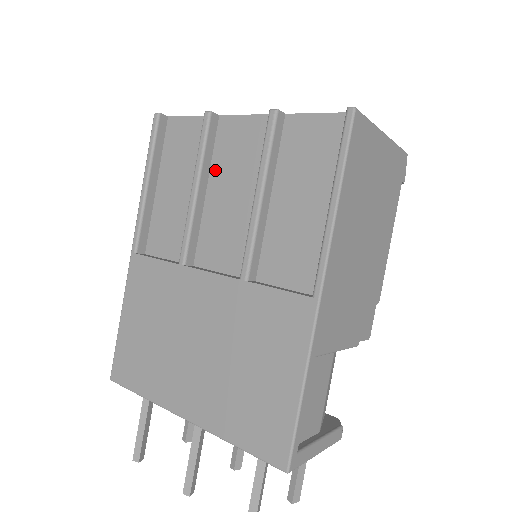
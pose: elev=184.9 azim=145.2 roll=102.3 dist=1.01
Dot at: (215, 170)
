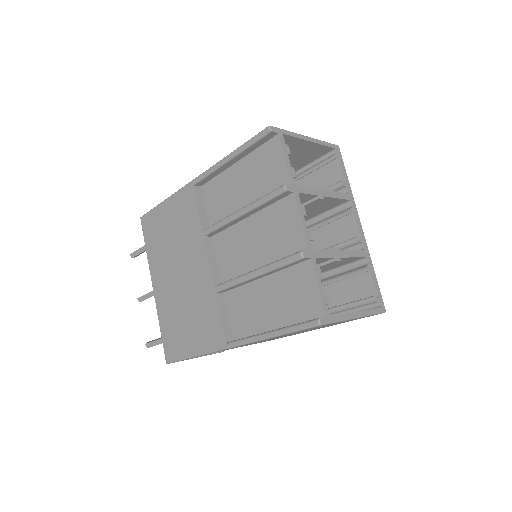
Dot at: (262, 215)
